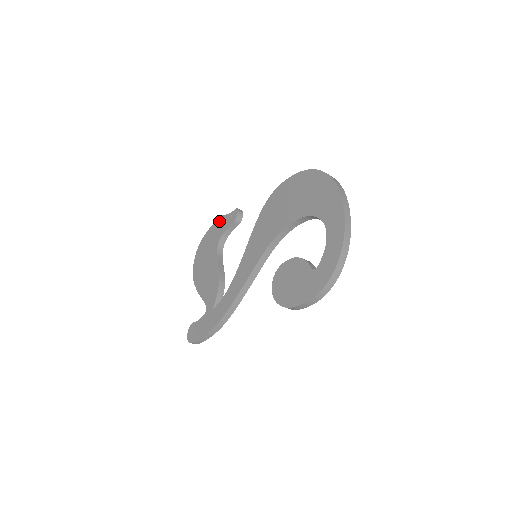
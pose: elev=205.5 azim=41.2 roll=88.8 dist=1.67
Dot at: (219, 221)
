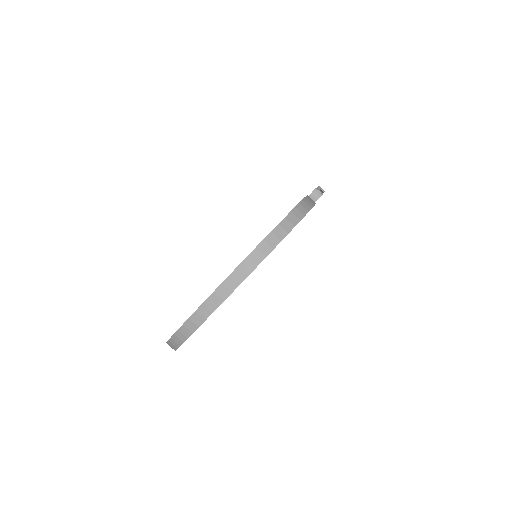
Dot at: occluded
